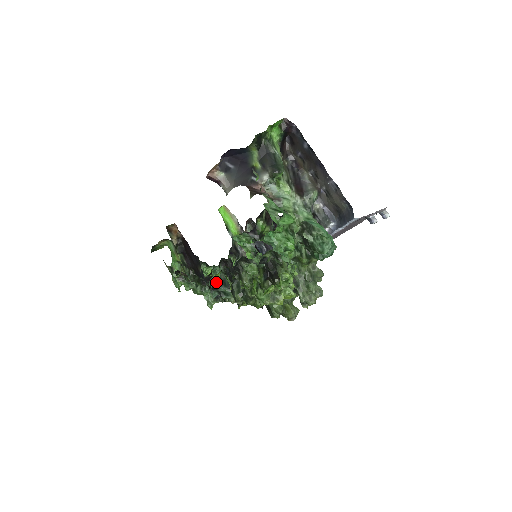
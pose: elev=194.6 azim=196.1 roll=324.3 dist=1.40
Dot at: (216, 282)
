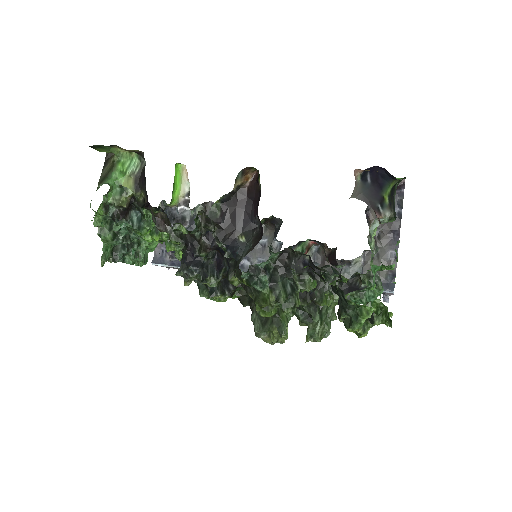
Dot at: (264, 266)
